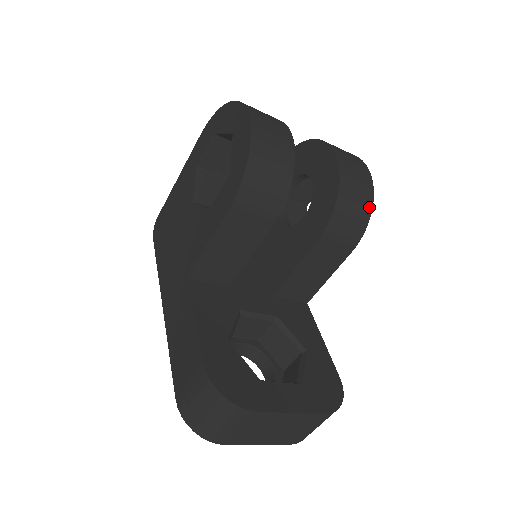
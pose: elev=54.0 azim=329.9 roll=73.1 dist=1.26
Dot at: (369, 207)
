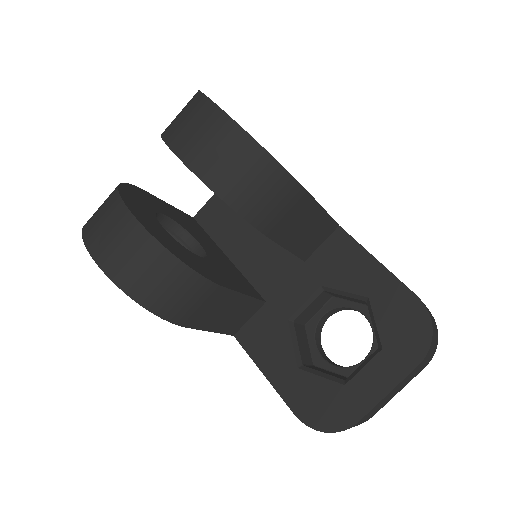
Dot at: (269, 162)
